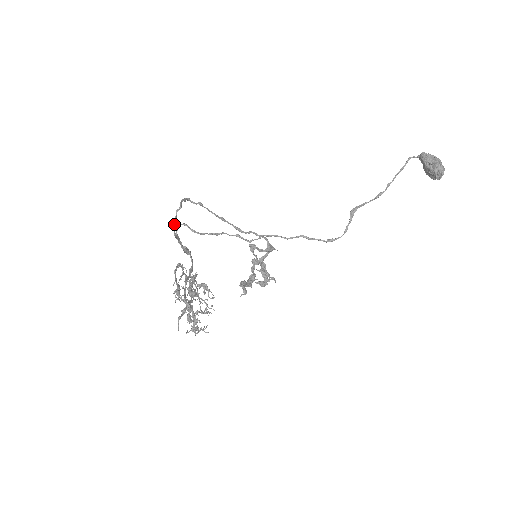
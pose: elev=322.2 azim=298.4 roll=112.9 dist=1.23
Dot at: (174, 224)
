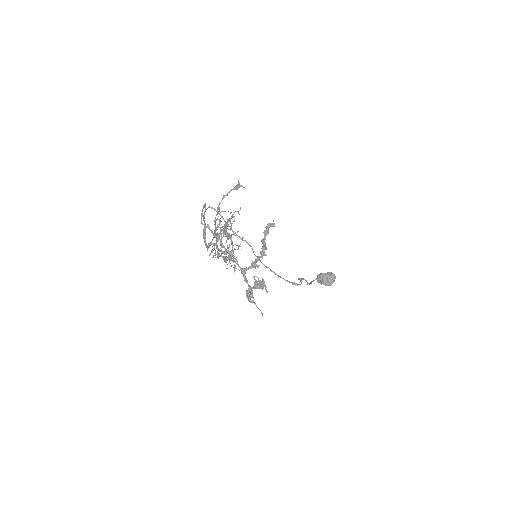
Dot at: (205, 204)
